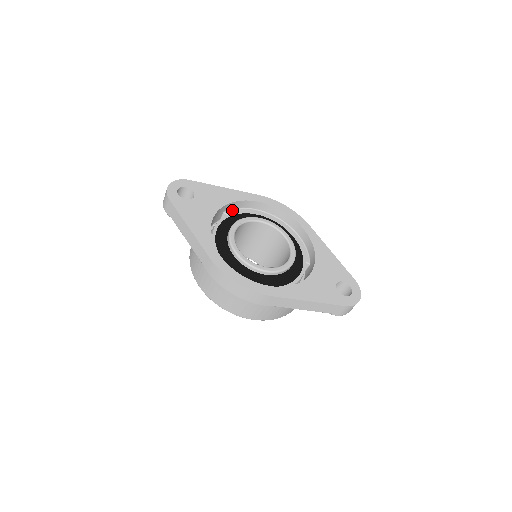
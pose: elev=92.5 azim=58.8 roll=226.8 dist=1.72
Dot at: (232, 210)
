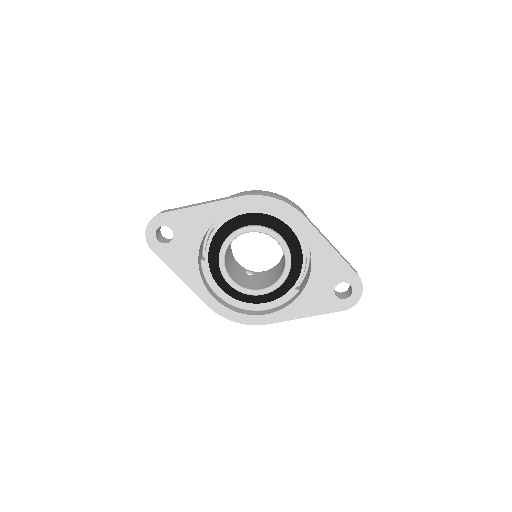
Dot at: (218, 220)
